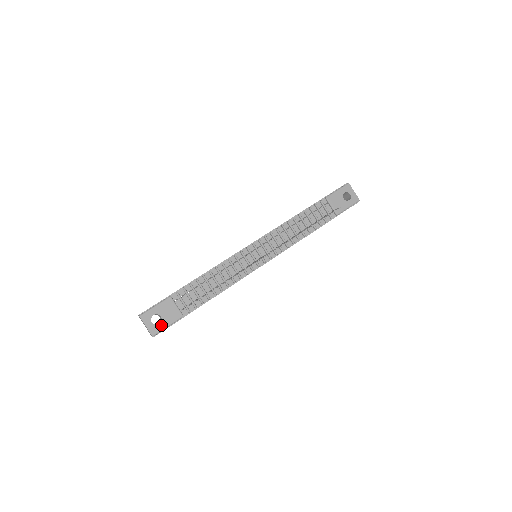
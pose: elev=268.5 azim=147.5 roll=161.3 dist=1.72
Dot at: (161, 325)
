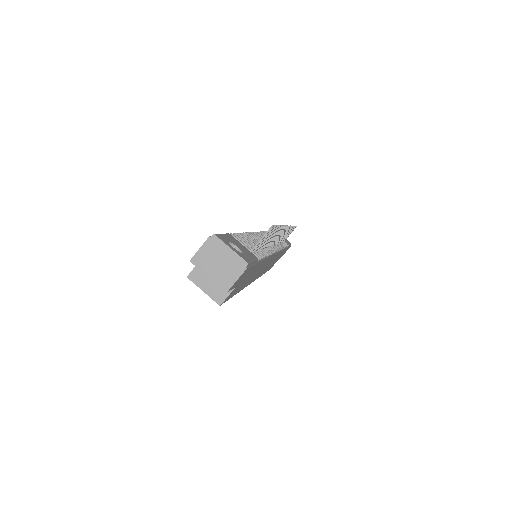
Dot at: (245, 256)
